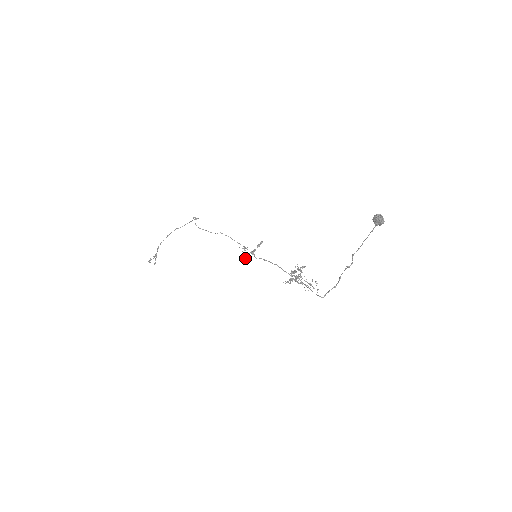
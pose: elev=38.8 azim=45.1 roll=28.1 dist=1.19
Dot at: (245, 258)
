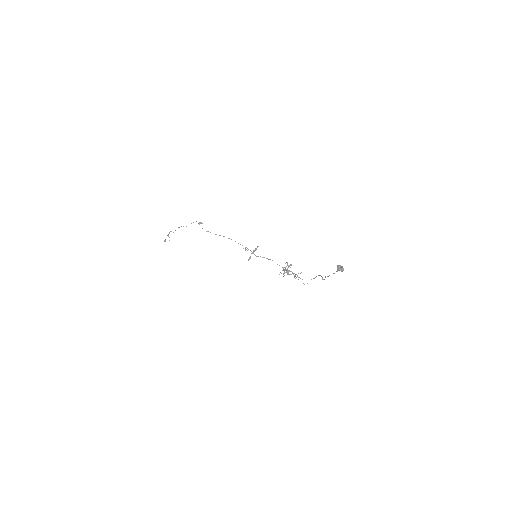
Dot at: (249, 259)
